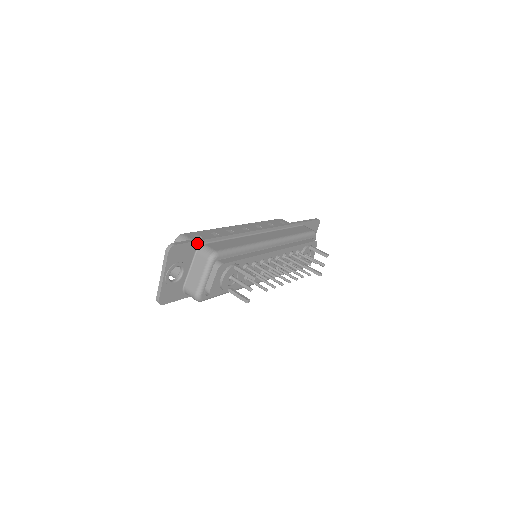
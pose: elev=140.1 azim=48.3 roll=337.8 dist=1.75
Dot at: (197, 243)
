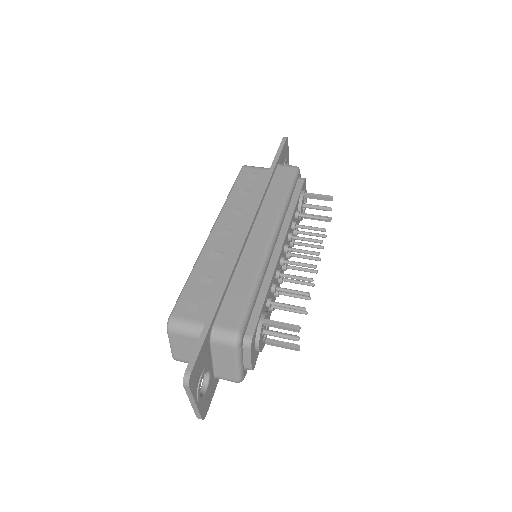
Dot at: (207, 335)
